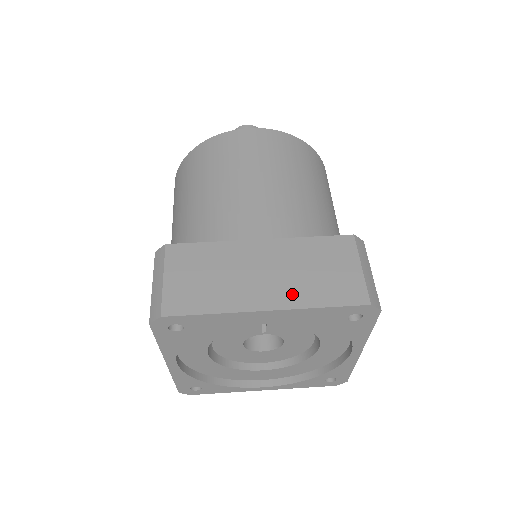
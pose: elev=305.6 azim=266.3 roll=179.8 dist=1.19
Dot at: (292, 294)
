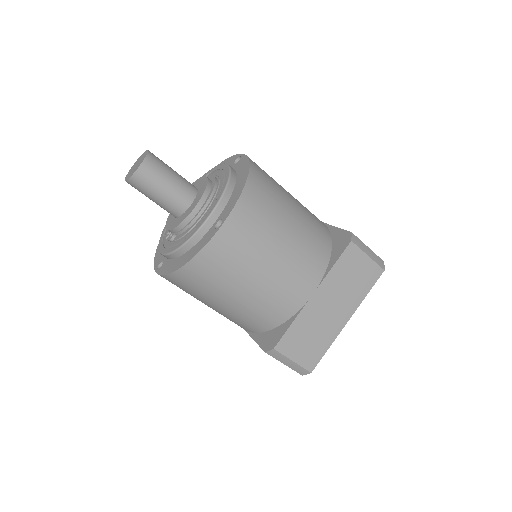
Dot at: (351, 303)
